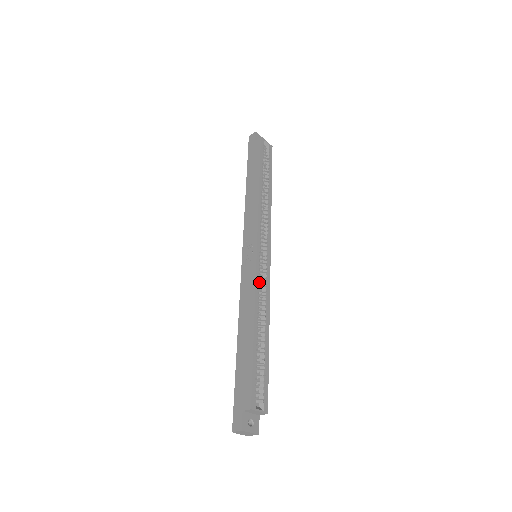
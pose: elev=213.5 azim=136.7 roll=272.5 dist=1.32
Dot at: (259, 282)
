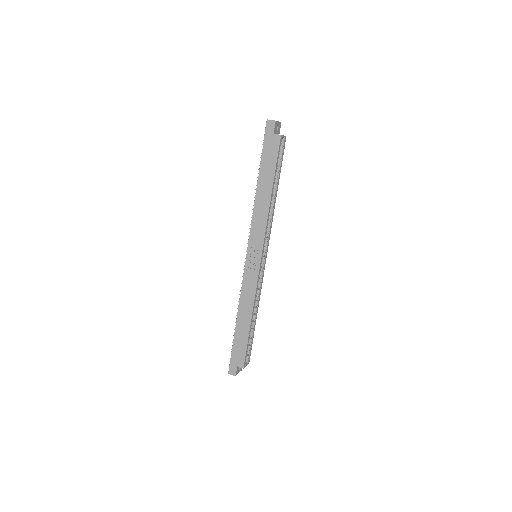
Dot at: occluded
